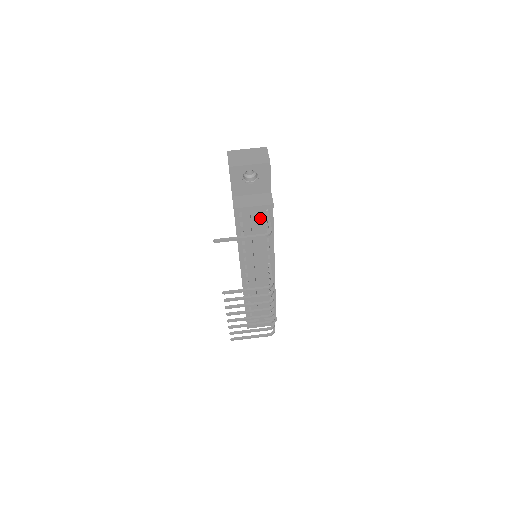
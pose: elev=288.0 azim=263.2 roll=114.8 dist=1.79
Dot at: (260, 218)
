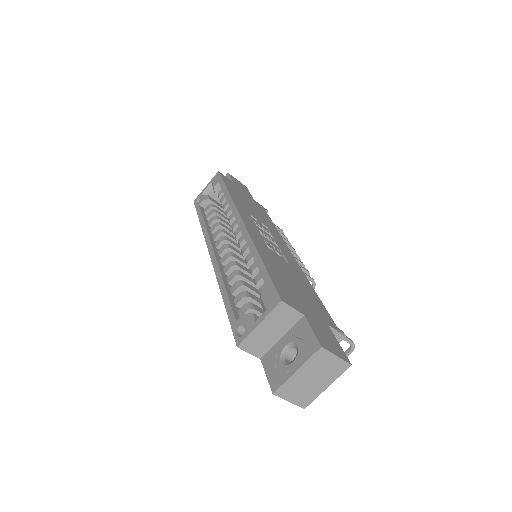
Dot at: occluded
